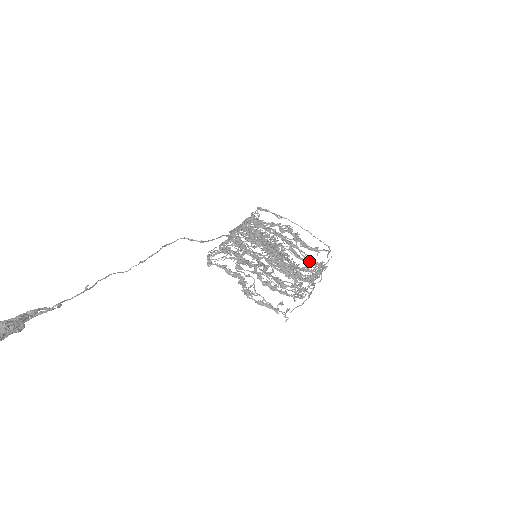
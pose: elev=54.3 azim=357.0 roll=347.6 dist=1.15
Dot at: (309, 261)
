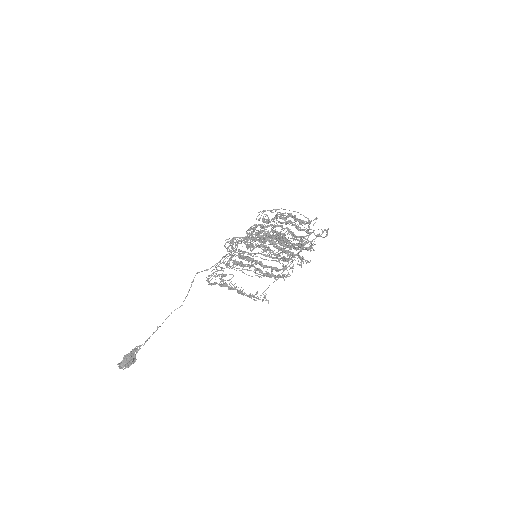
Dot at: (303, 236)
